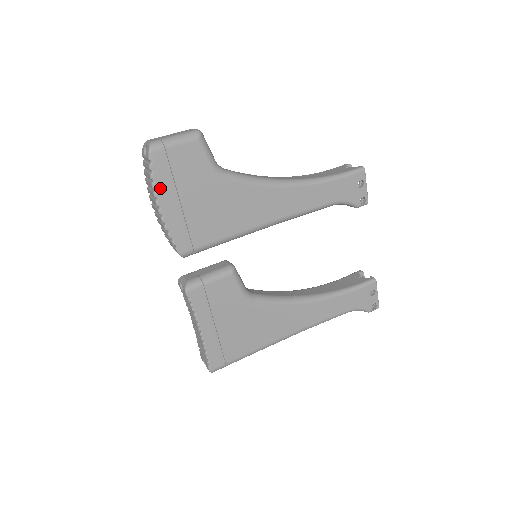
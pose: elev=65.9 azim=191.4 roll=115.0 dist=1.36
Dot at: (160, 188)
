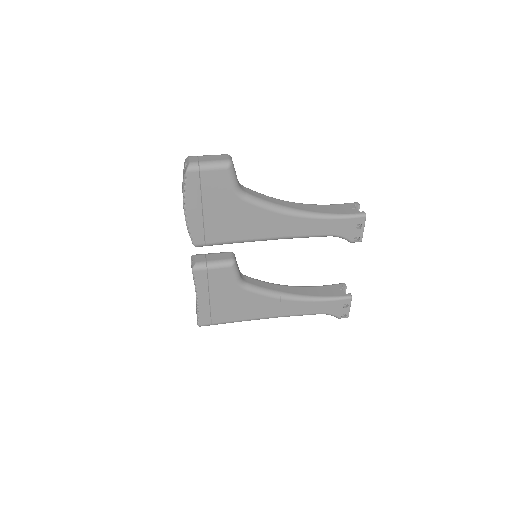
Dot at: (189, 197)
